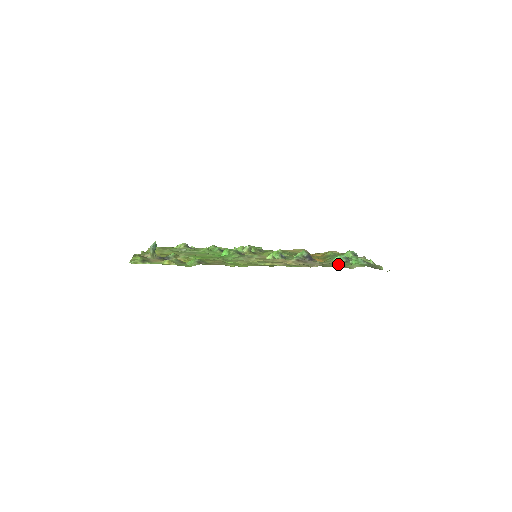
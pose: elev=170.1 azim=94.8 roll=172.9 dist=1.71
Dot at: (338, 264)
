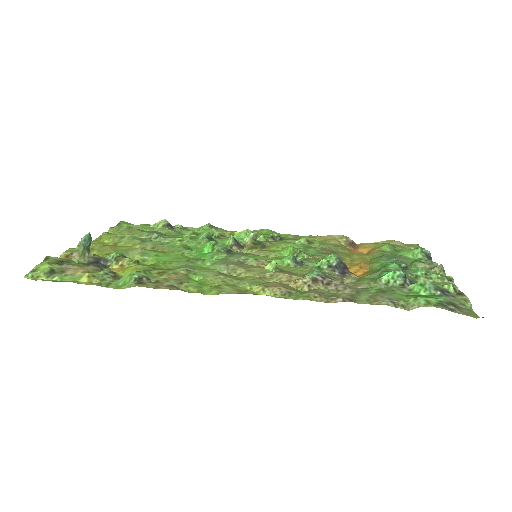
Dot at: (384, 296)
